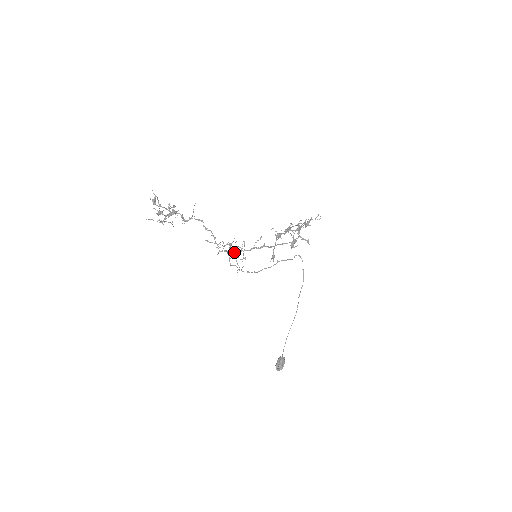
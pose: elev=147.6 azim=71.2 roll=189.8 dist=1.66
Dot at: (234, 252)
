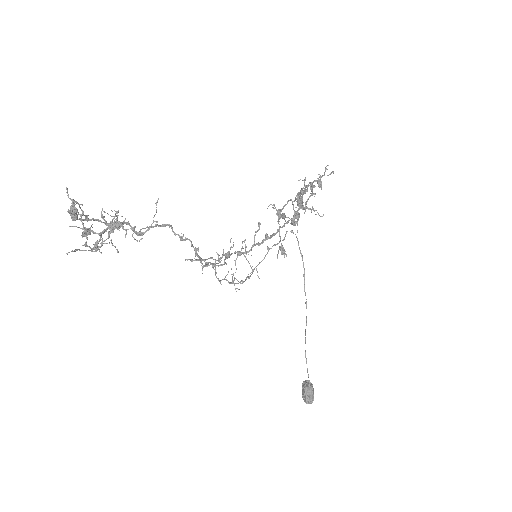
Dot at: occluded
